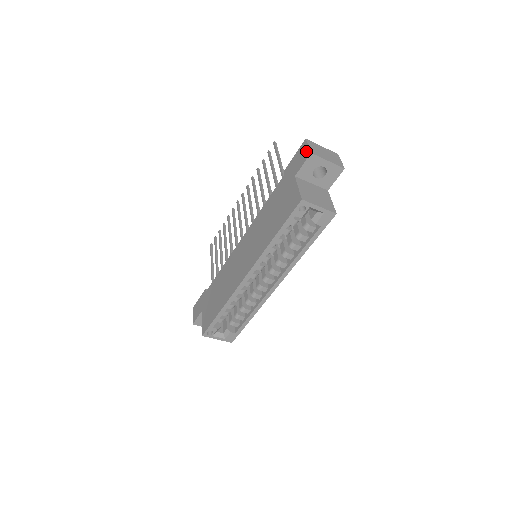
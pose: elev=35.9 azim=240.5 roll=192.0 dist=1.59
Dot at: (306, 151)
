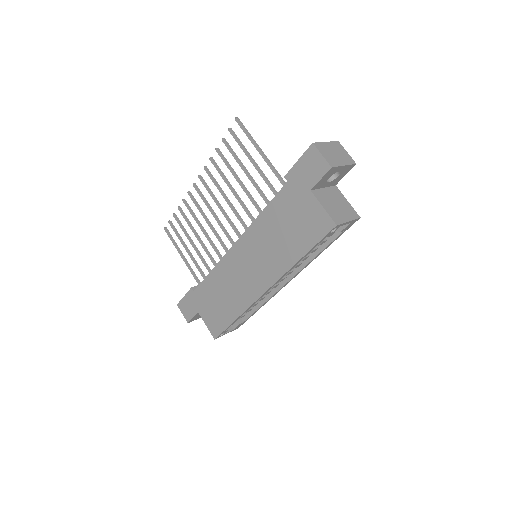
Dot at: (321, 162)
